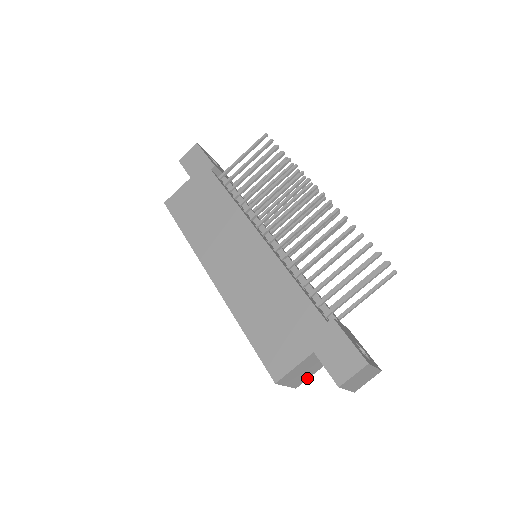
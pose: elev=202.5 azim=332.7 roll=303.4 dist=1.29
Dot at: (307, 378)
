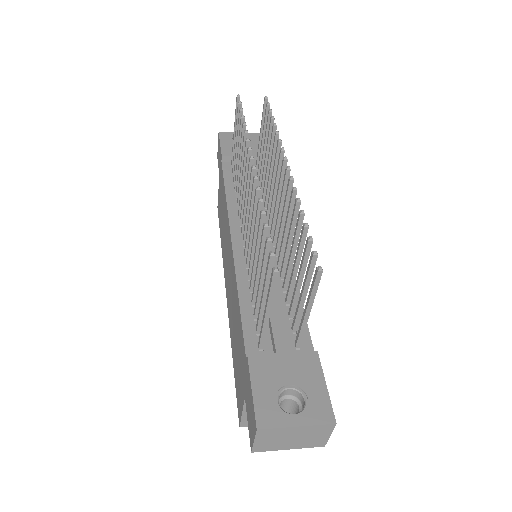
Dot at: occluded
